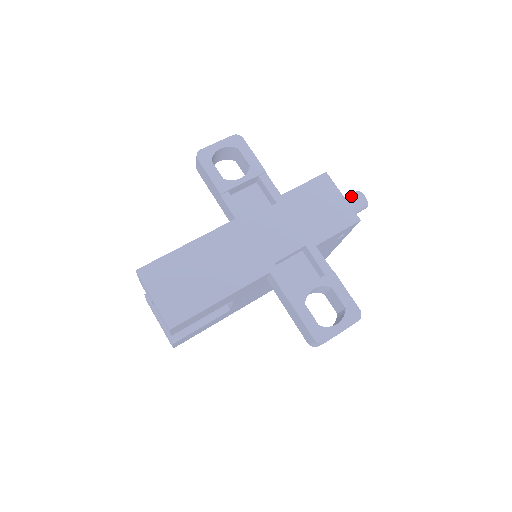
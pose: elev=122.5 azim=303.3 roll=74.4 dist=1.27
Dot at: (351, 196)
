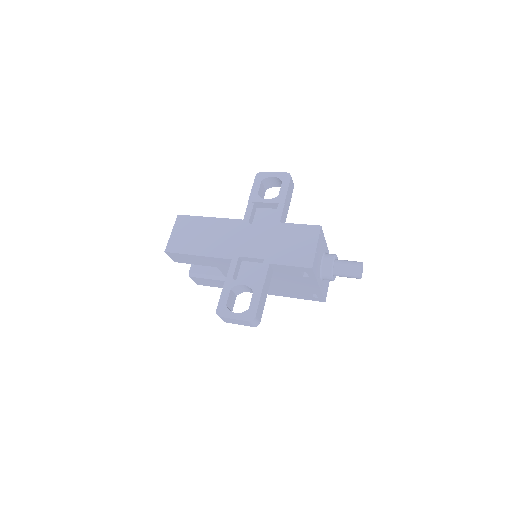
Dot at: (352, 261)
